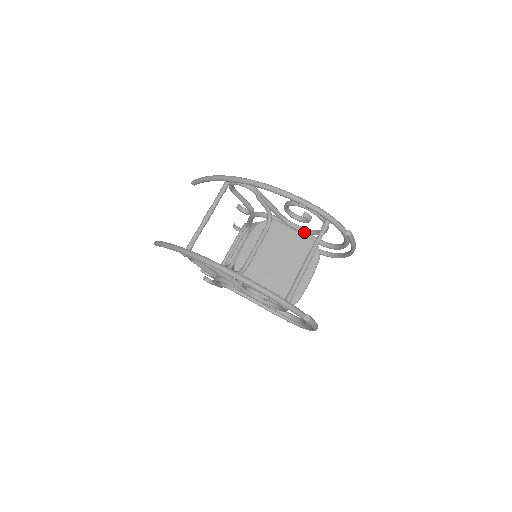
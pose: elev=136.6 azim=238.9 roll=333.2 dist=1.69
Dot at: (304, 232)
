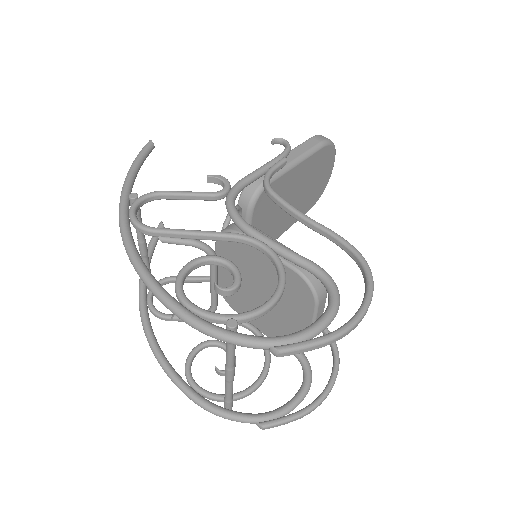
Dot at: (274, 265)
